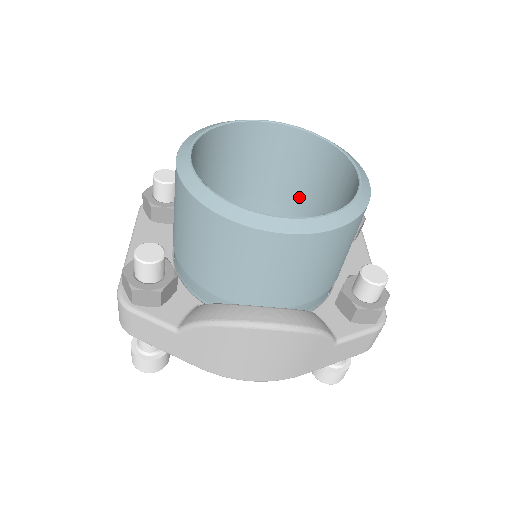
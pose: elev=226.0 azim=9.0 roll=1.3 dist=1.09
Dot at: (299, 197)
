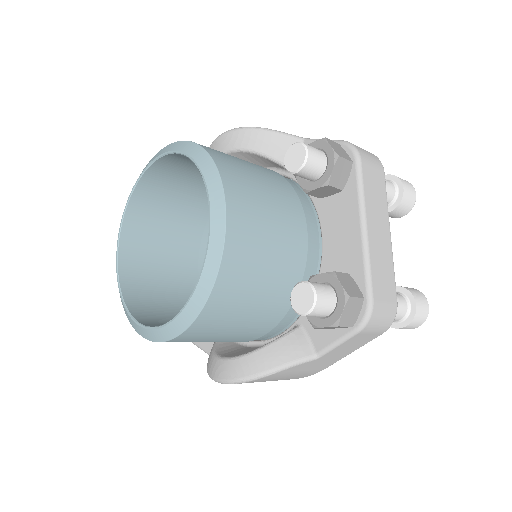
Dot at: occluded
